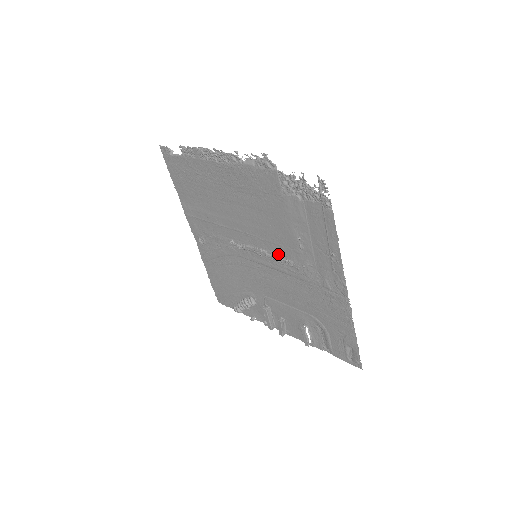
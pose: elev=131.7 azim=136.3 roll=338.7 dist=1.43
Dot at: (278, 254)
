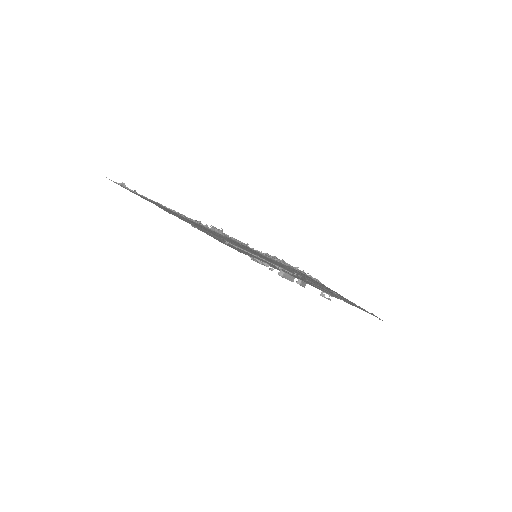
Dot at: (278, 266)
